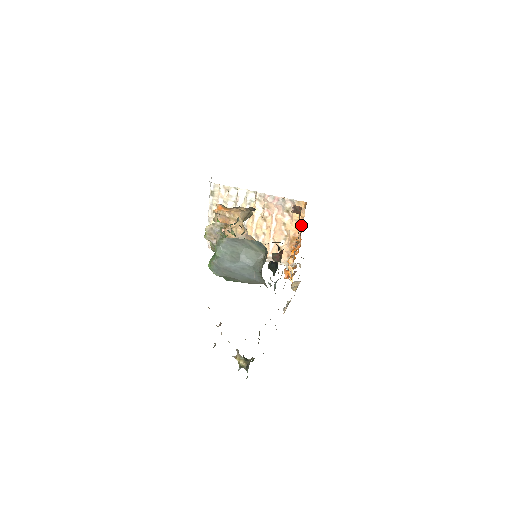
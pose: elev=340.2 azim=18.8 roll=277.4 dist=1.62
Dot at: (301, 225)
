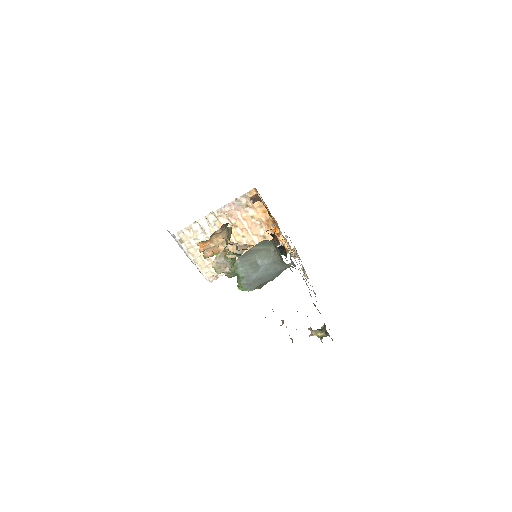
Dot at: occluded
